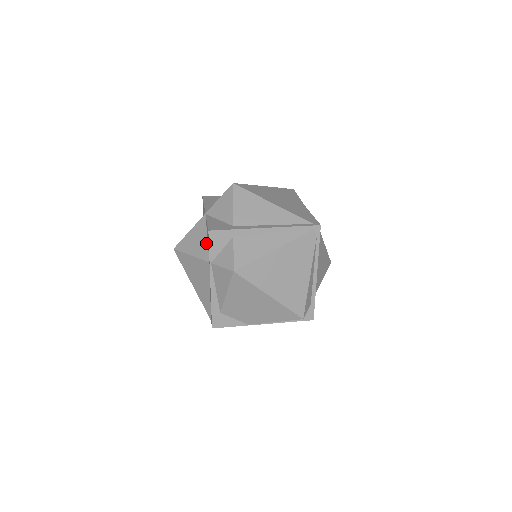
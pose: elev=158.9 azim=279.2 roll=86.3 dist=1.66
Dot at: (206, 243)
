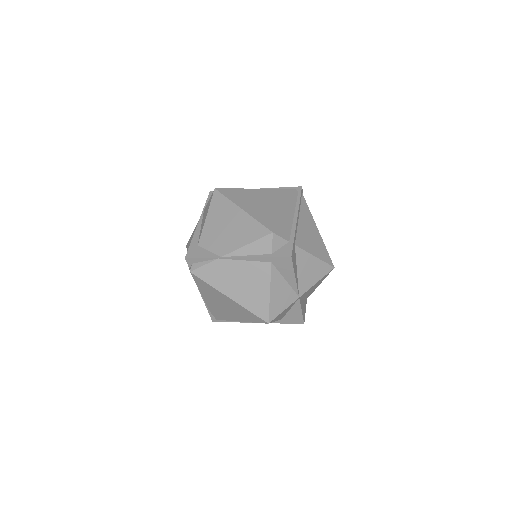
Dot at: occluded
